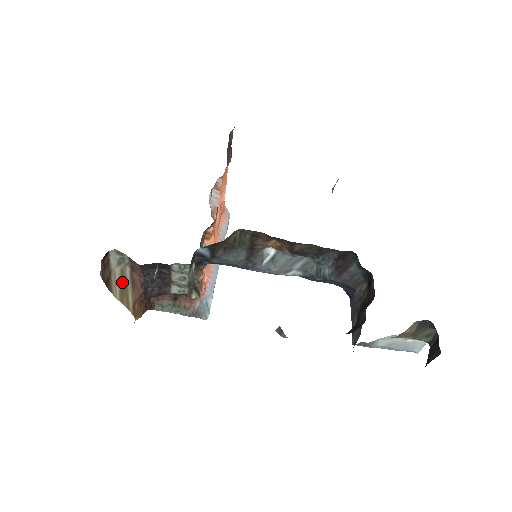
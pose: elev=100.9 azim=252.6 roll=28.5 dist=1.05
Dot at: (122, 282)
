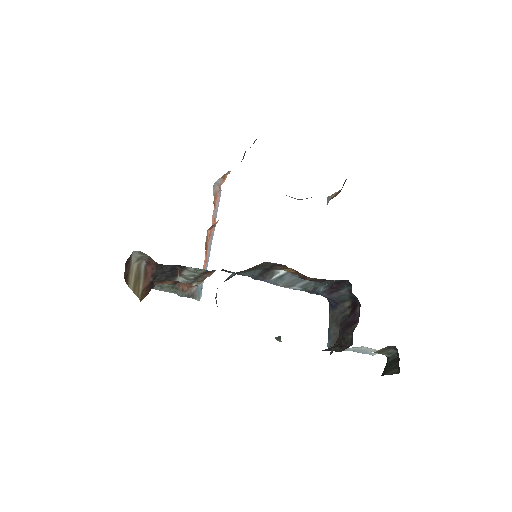
Dot at: (137, 274)
